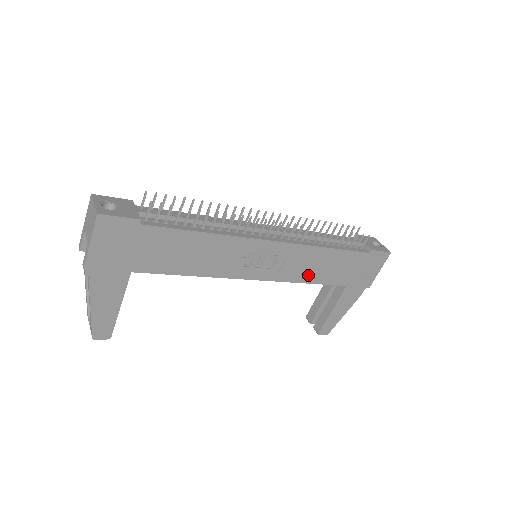
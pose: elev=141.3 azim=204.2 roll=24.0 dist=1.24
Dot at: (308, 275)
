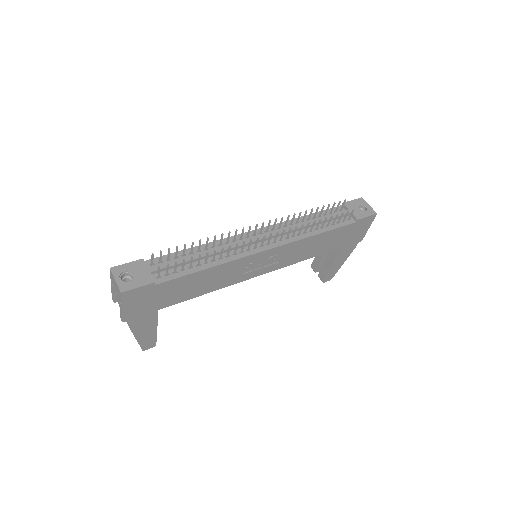
Dot at: (304, 255)
